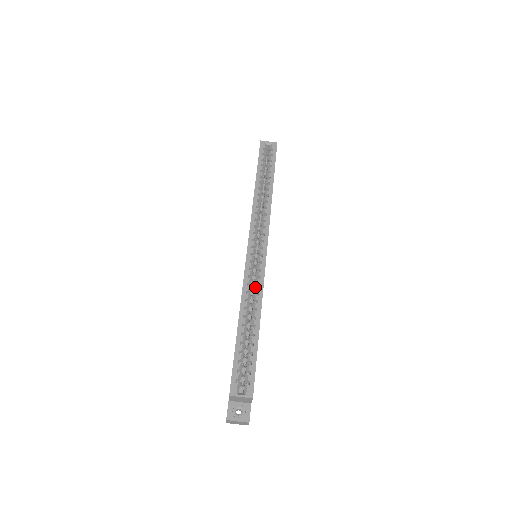
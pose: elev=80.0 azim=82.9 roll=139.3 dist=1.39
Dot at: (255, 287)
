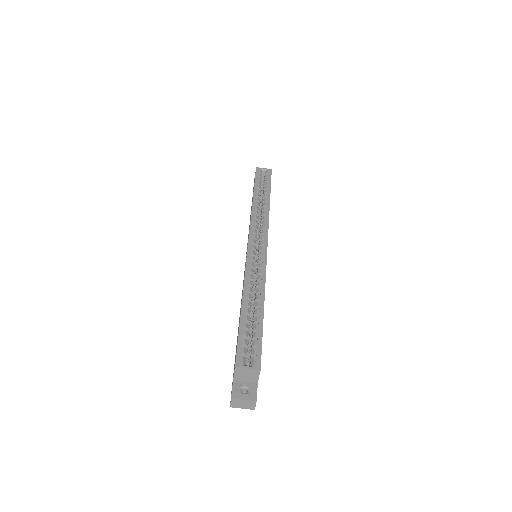
Dot at: (257, 275)
